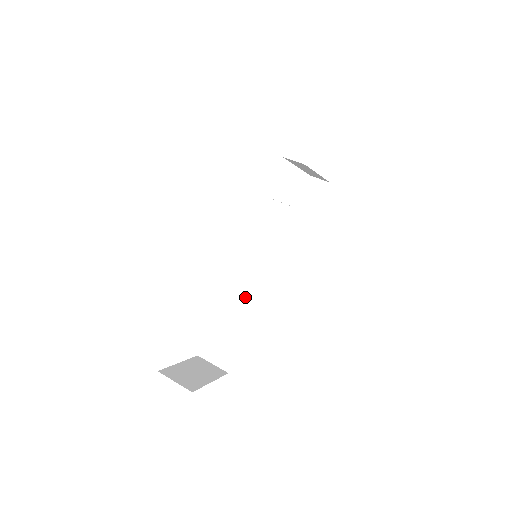
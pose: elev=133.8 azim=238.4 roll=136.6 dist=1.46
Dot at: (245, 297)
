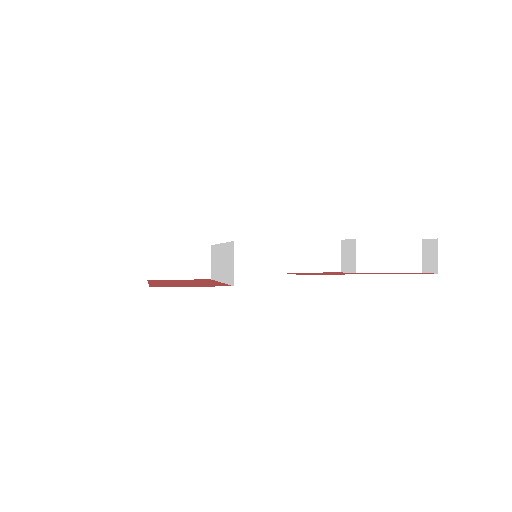
Dot at: (223, 270)
